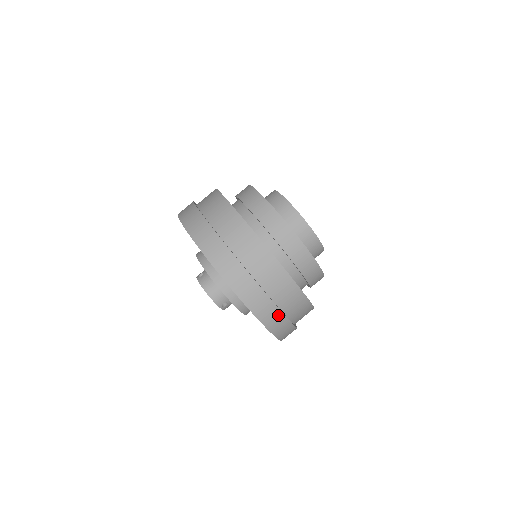
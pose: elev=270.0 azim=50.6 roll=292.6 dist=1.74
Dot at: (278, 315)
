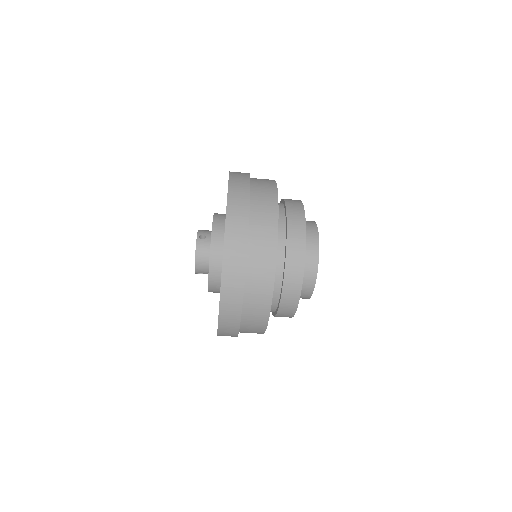
Dot at: (234, 333)
